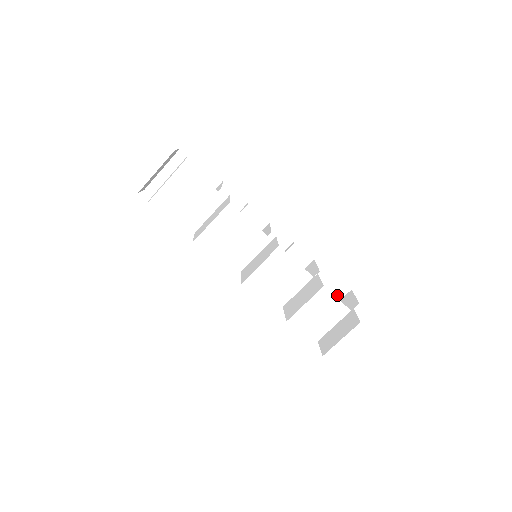
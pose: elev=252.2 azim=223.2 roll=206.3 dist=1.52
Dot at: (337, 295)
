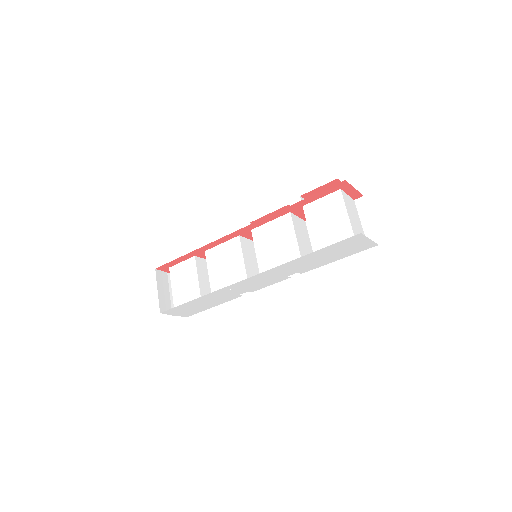
Dot at: occluded
